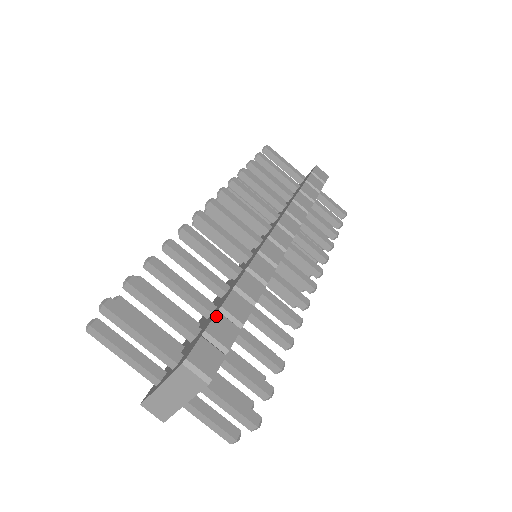
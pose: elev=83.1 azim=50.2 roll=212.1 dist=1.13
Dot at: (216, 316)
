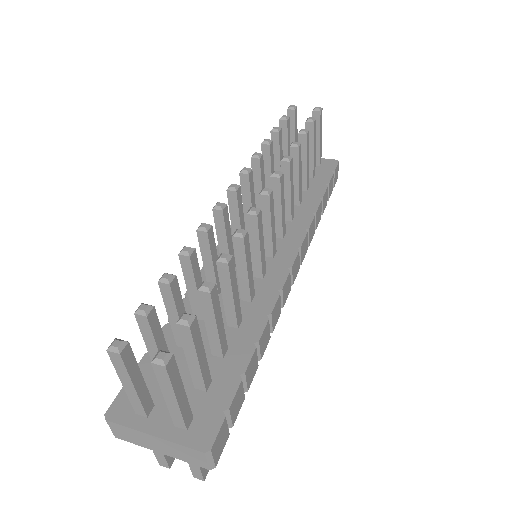
Dot at: (239, 387)
